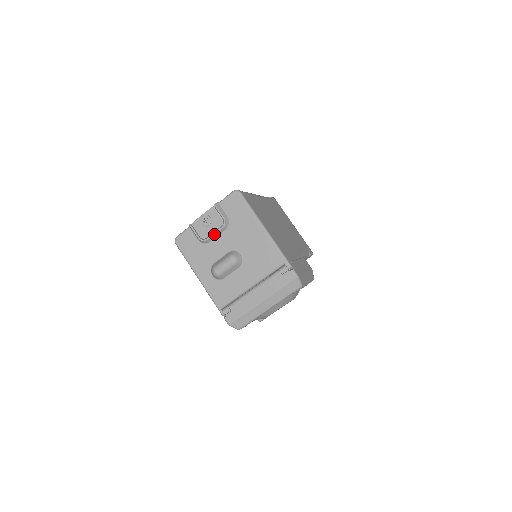
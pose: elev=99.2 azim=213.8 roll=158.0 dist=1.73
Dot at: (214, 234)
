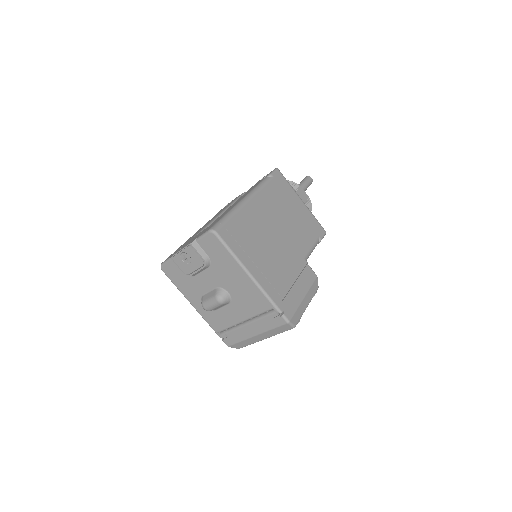
Dot at: (197, 272)
